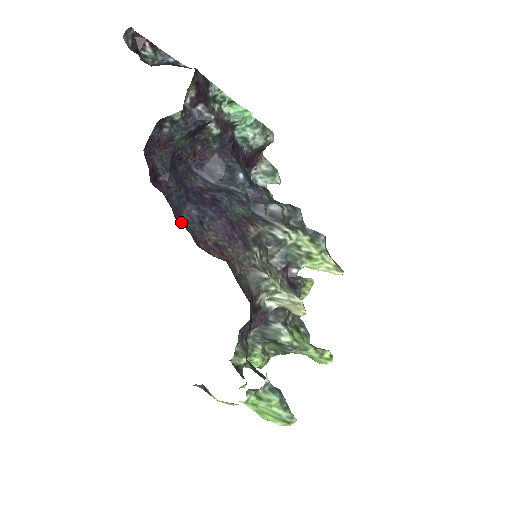
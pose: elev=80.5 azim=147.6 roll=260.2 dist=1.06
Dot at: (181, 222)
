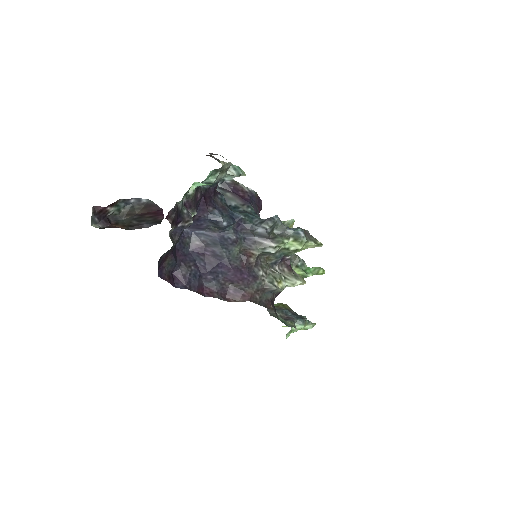
Dot at: (206, 291)
